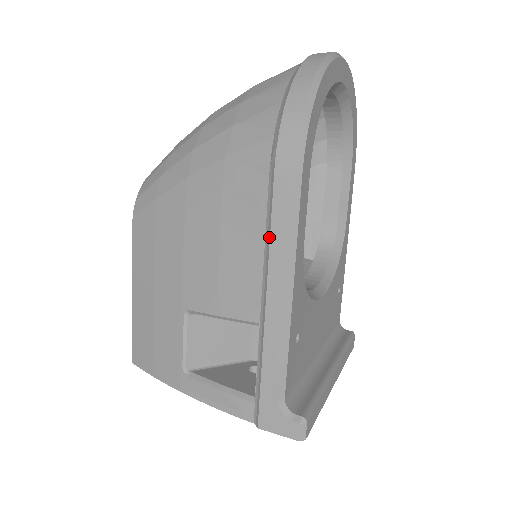
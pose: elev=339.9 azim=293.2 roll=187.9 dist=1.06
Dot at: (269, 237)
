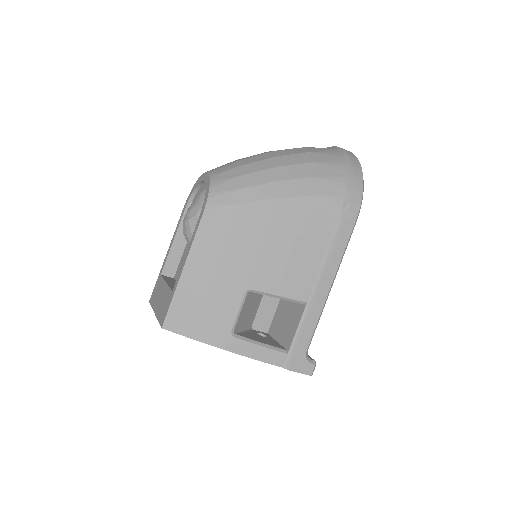
Dot at: (331, 252)
